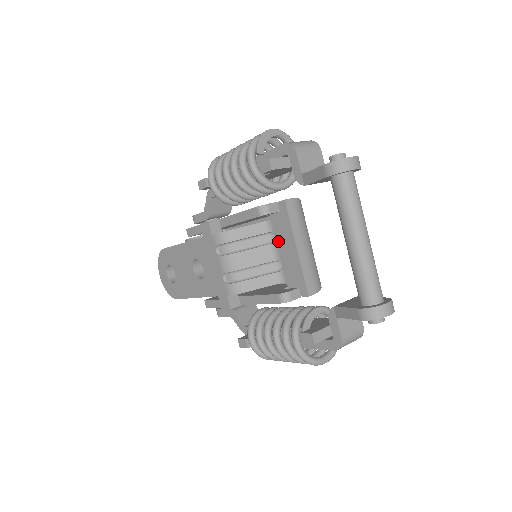
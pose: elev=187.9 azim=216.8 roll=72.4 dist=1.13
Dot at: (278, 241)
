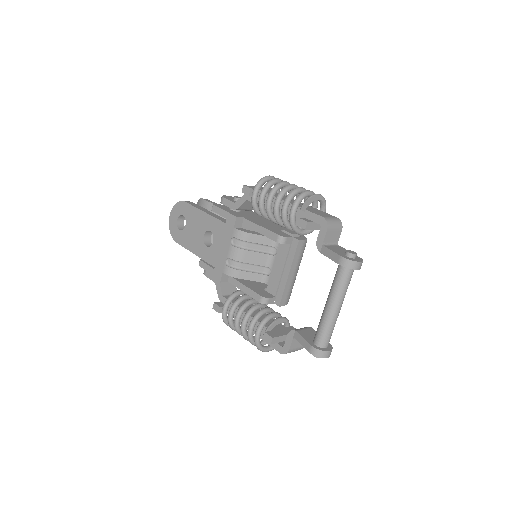
Dot at: (277, 257)
